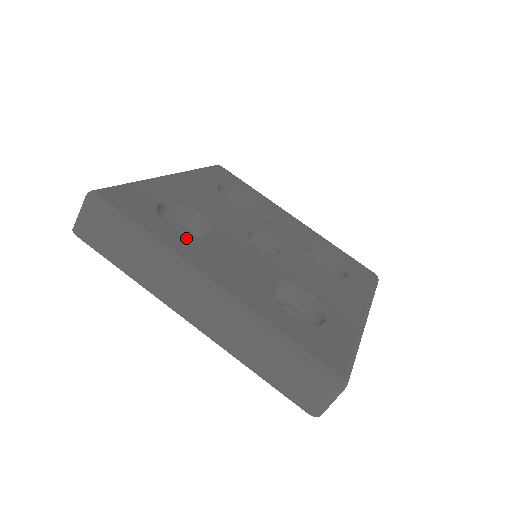
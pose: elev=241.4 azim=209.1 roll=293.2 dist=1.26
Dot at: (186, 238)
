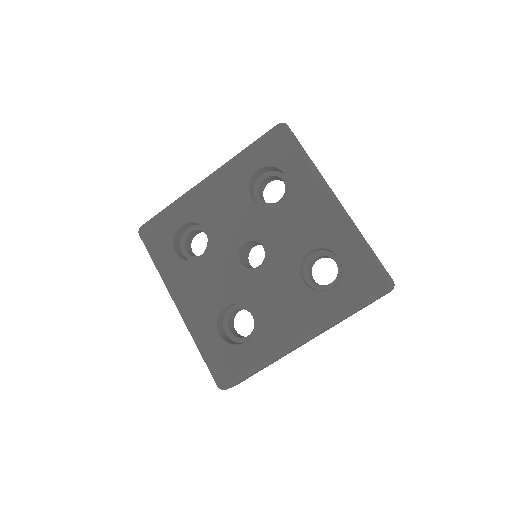
Dot at: (259, 337)
